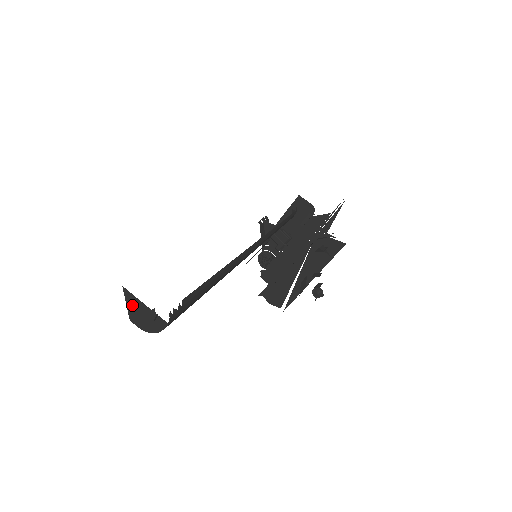
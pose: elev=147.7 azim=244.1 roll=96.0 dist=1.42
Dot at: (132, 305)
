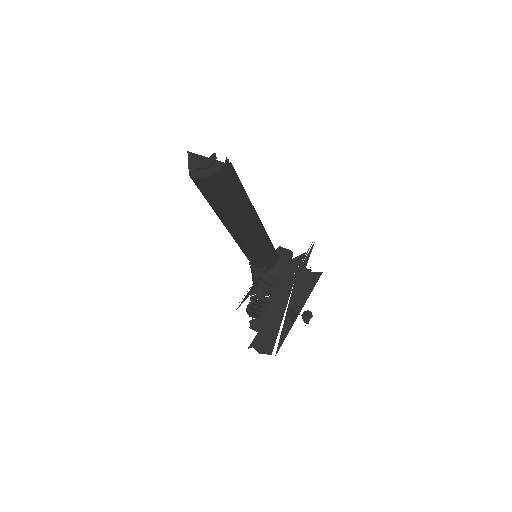
Dot at: (194, 162)
